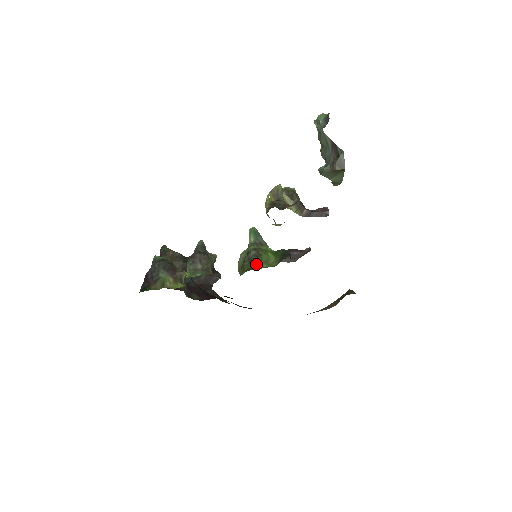
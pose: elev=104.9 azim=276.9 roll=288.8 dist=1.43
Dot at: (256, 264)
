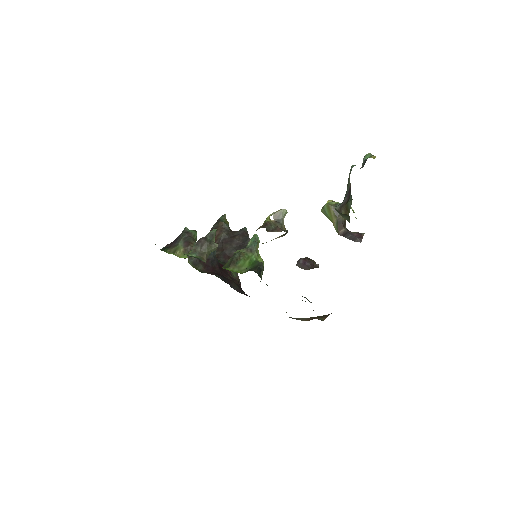
Dot at: (231, 265)
